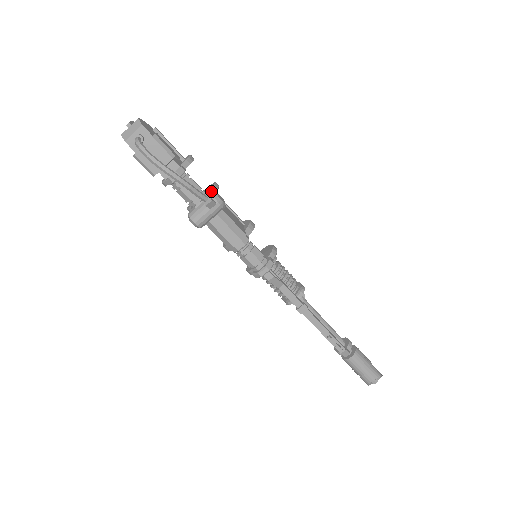
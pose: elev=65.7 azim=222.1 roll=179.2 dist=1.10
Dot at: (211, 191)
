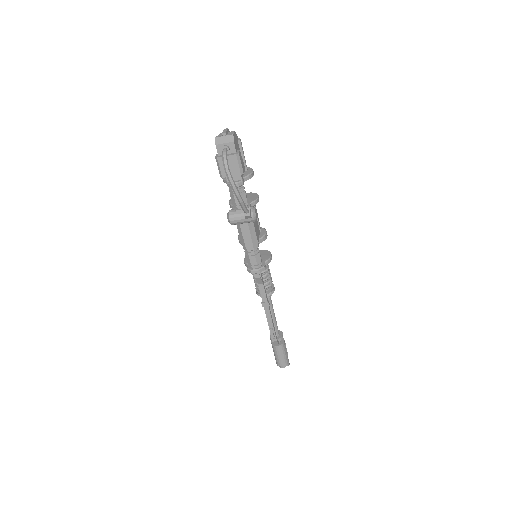
Dot at: (252, 203)
